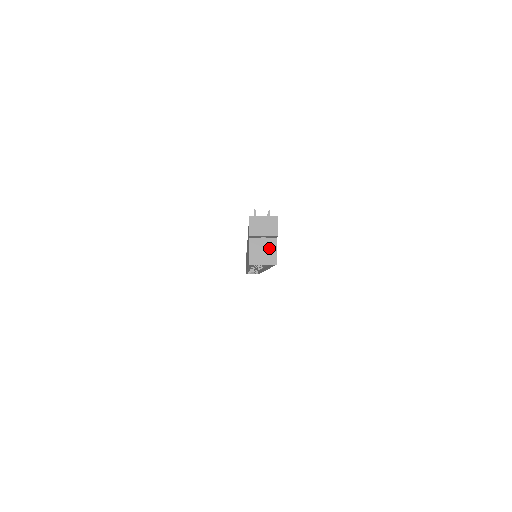
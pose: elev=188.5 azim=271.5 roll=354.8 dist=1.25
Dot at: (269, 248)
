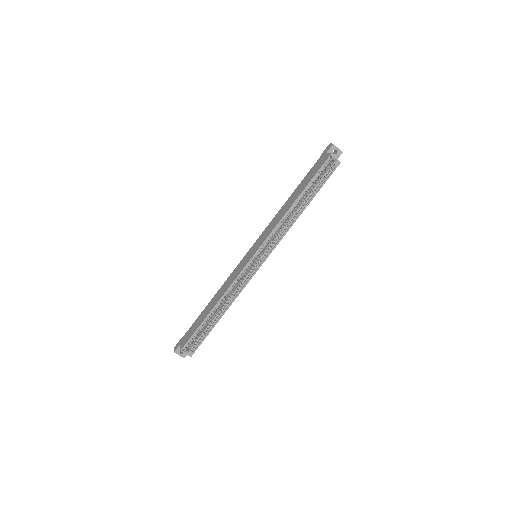
Dot at: occluded
